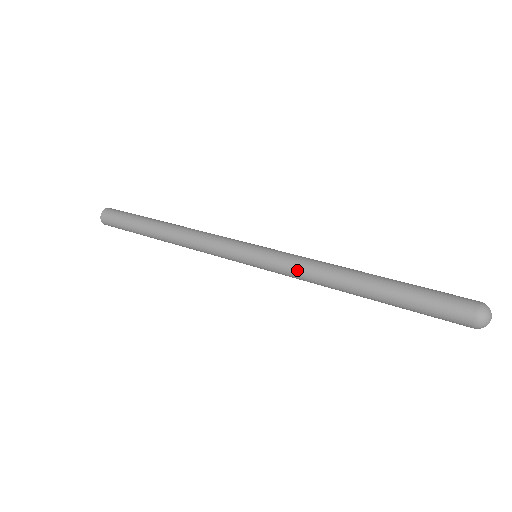
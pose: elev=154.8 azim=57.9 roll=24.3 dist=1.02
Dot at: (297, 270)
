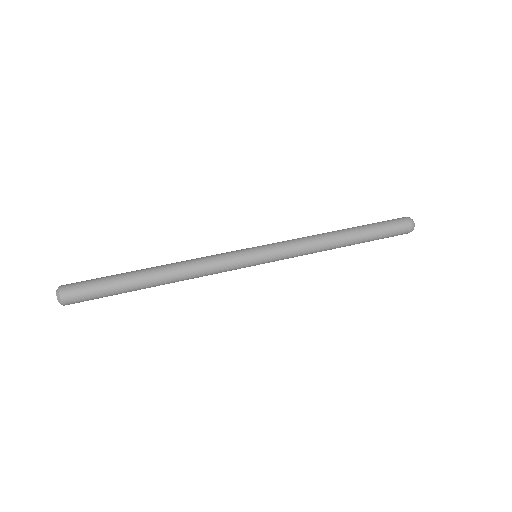
Dot at: (299, 244)
